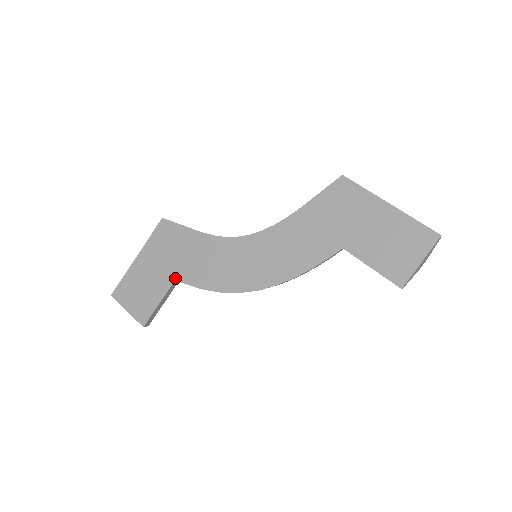
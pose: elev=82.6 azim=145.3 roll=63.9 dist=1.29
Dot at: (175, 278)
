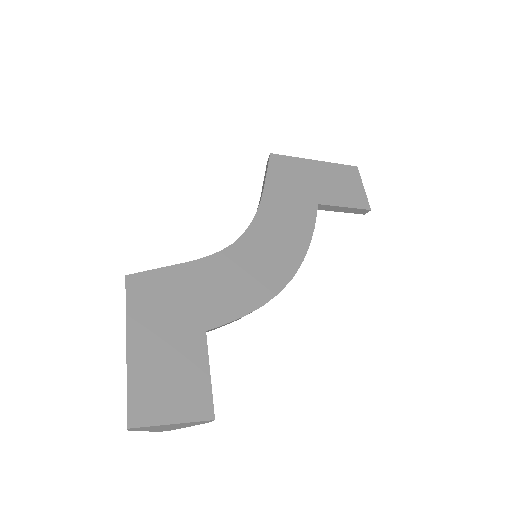
Dot at: (204, 329)
